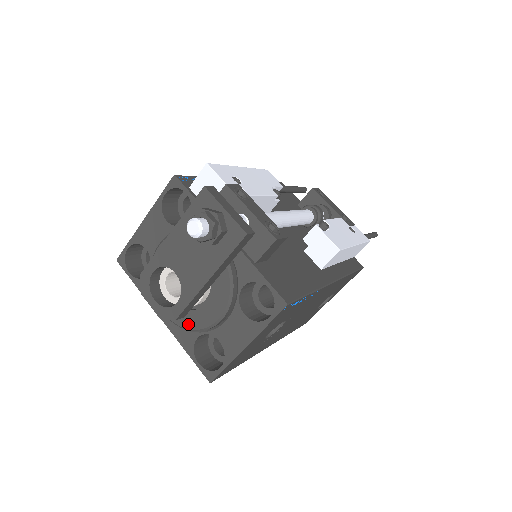
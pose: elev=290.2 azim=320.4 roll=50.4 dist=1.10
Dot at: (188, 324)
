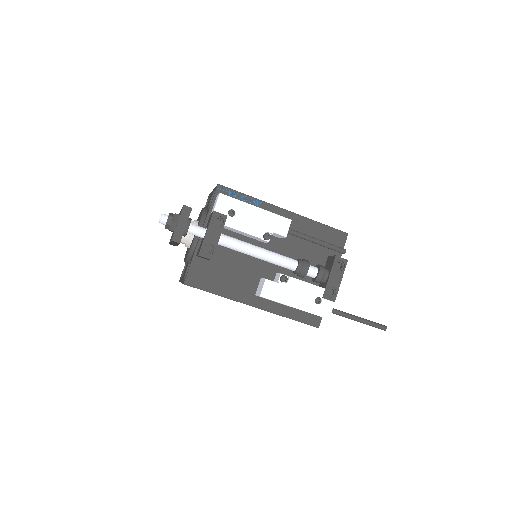
Dot at: occluded
